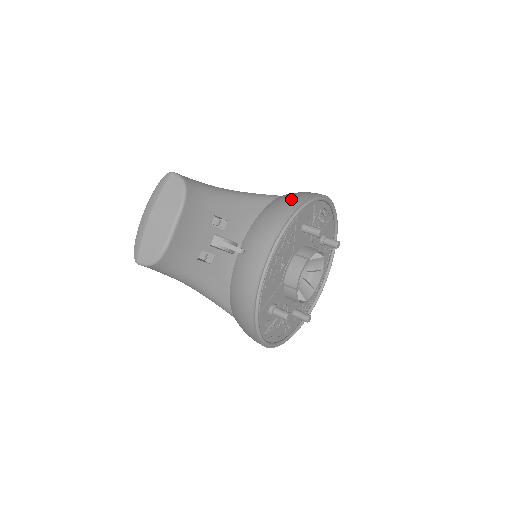
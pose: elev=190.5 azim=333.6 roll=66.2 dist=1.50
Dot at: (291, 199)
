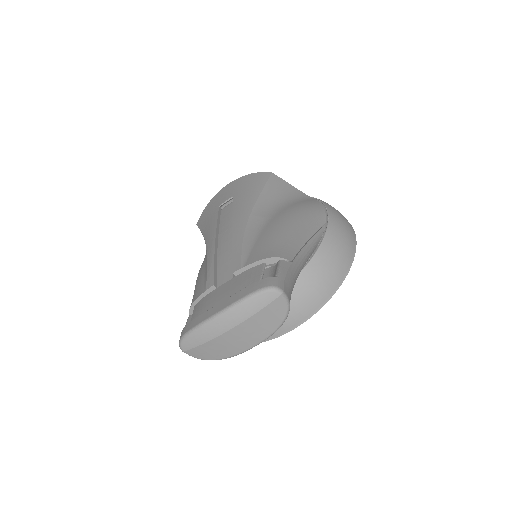
Dot at: (339, 264)
